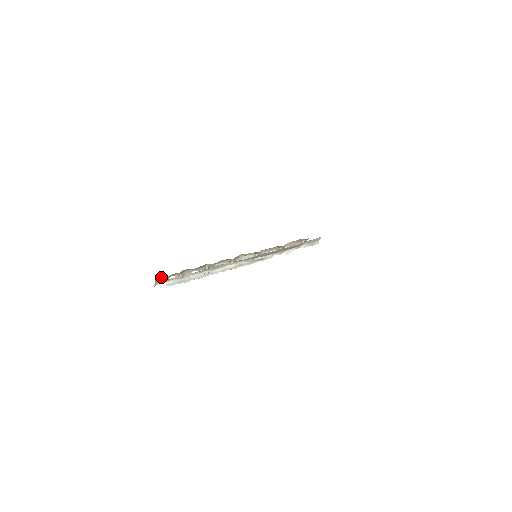
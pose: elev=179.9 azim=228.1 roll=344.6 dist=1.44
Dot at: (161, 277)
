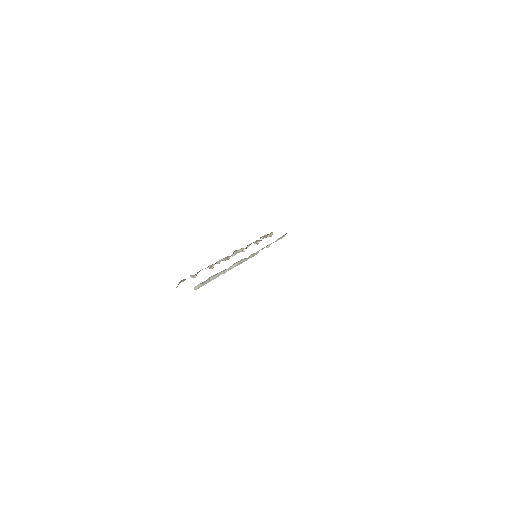
Dot at: (182, 280)
